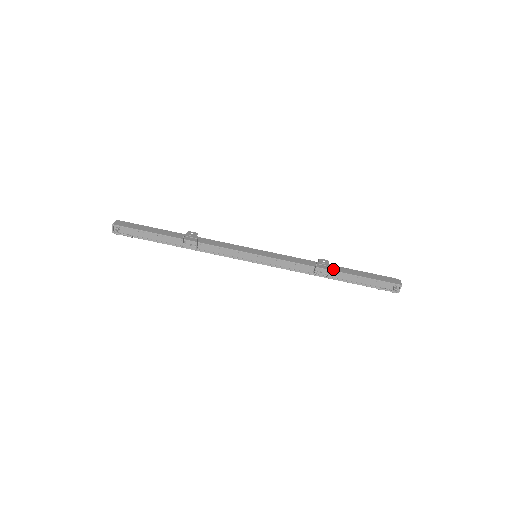
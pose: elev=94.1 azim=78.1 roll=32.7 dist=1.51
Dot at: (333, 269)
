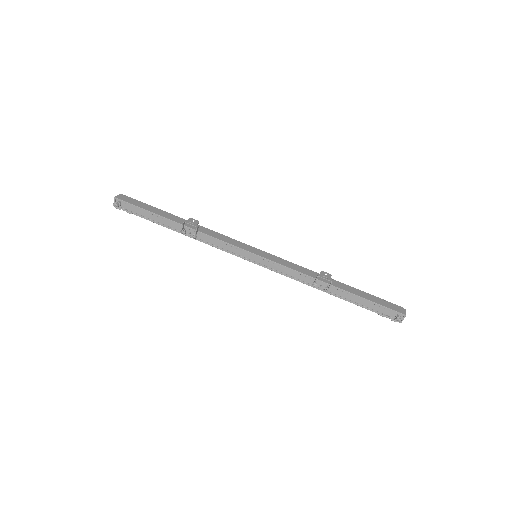
Dot at: (335, 284)
